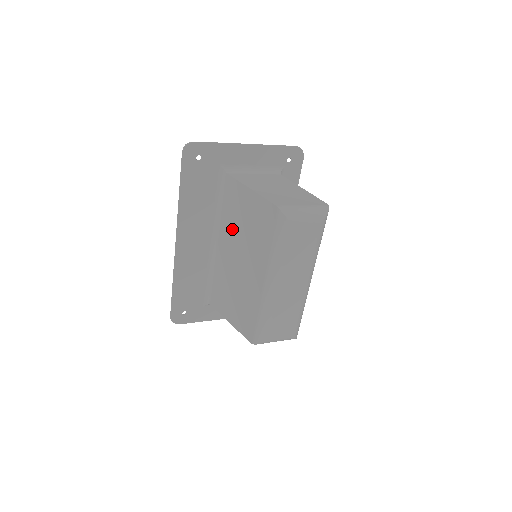
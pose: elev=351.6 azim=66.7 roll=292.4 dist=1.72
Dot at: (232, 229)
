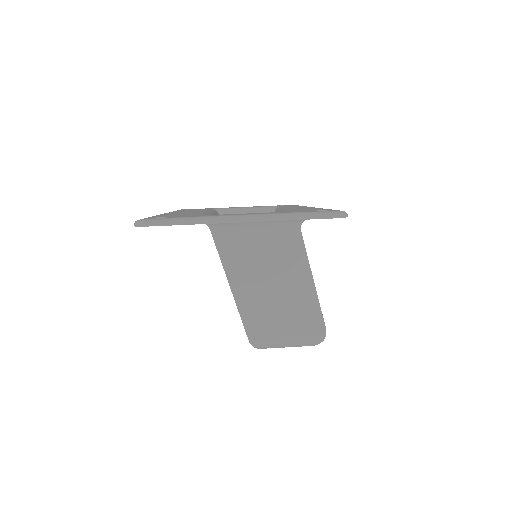
Dot at: occluded
